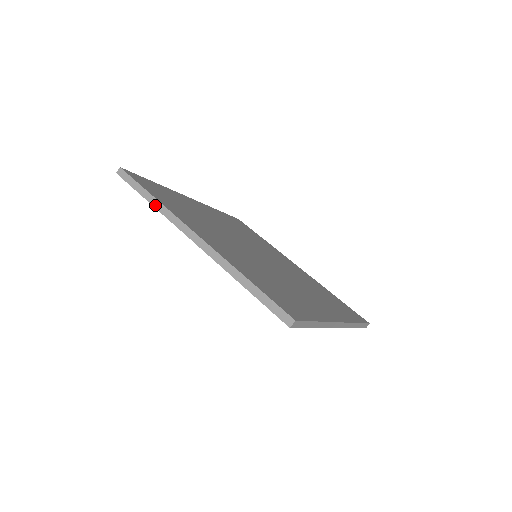
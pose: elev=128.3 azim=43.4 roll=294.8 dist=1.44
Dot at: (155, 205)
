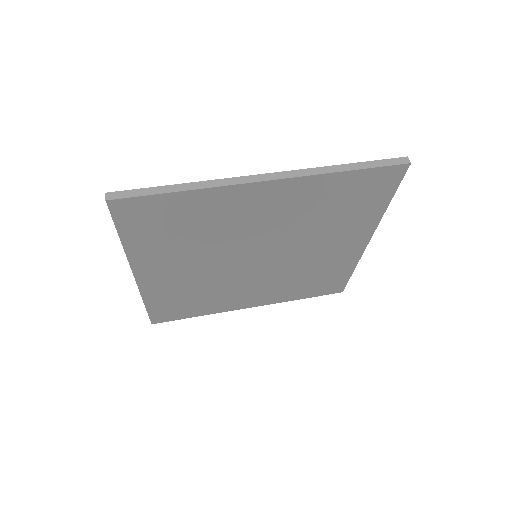
Dot at: (194, 187)
